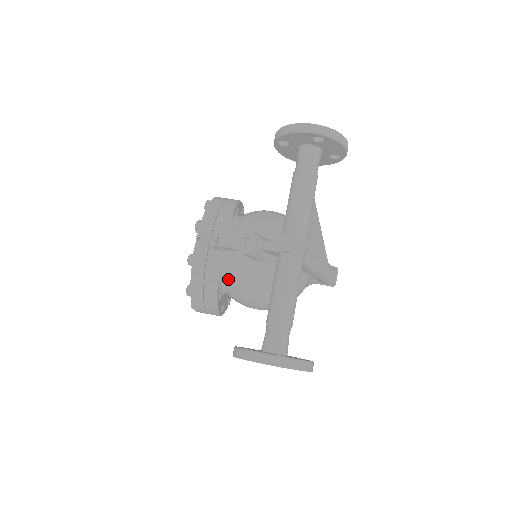
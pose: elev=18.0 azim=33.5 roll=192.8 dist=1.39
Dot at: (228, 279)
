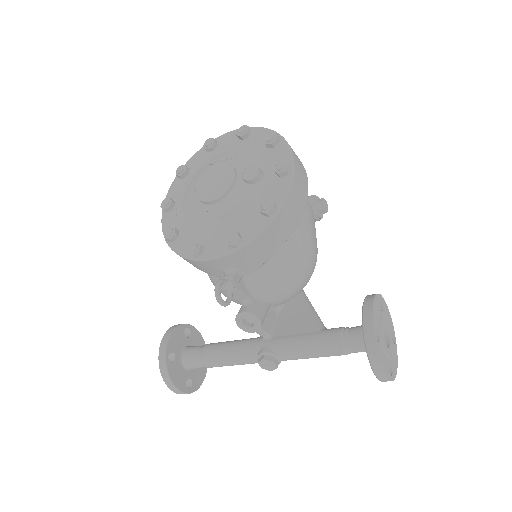
Dot at: (211, 275)
